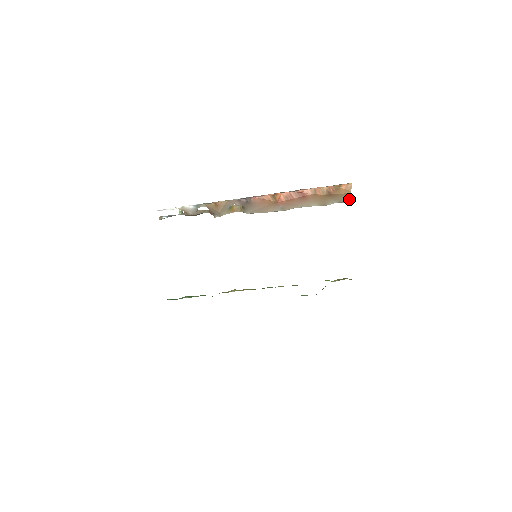
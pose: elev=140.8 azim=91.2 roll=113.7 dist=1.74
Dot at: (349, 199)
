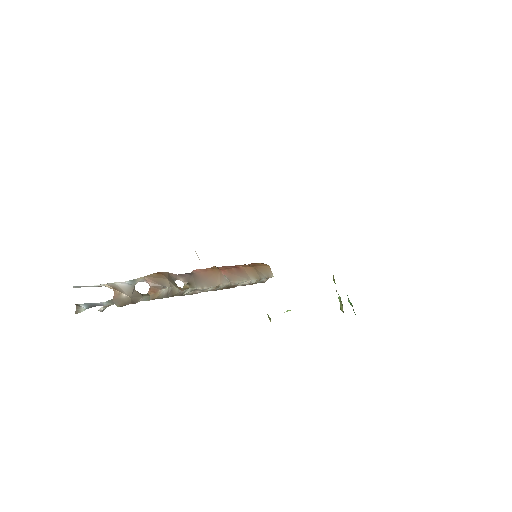
Dot at: (272, 273)
